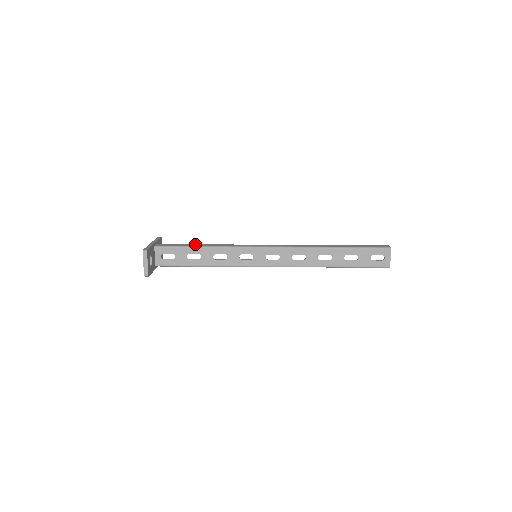
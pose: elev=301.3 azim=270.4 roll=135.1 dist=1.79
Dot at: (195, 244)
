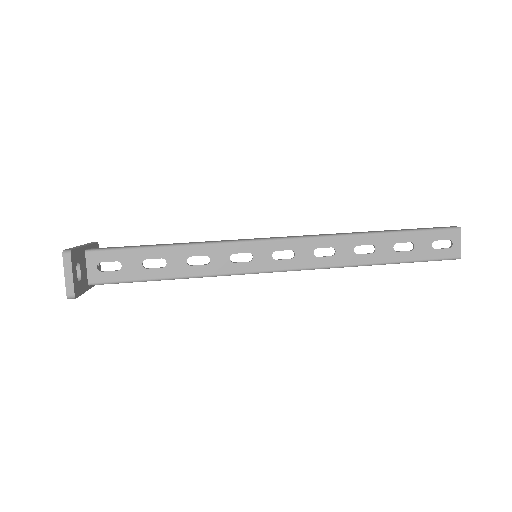
Dot at: occluded
